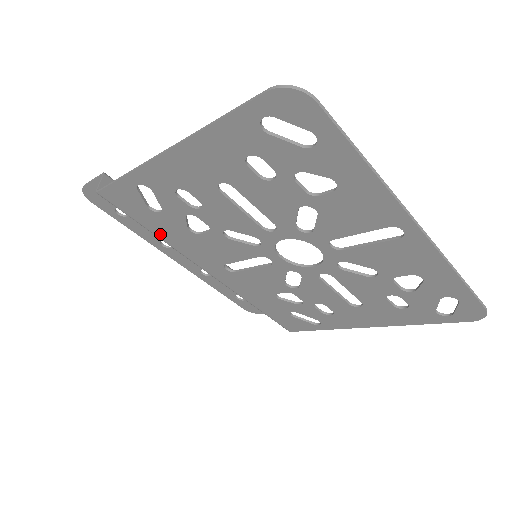
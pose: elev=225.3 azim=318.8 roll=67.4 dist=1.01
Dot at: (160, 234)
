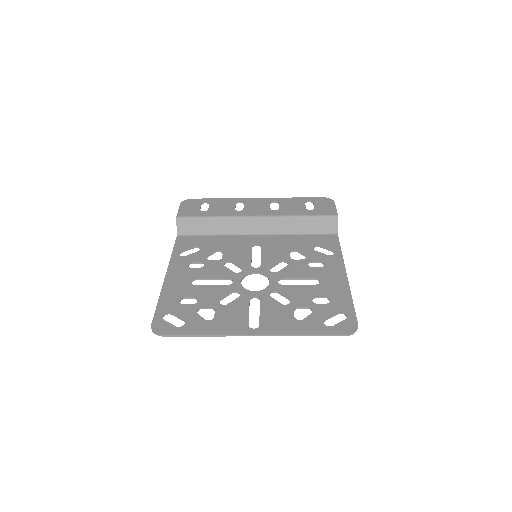
Dot at: (216, 239)
